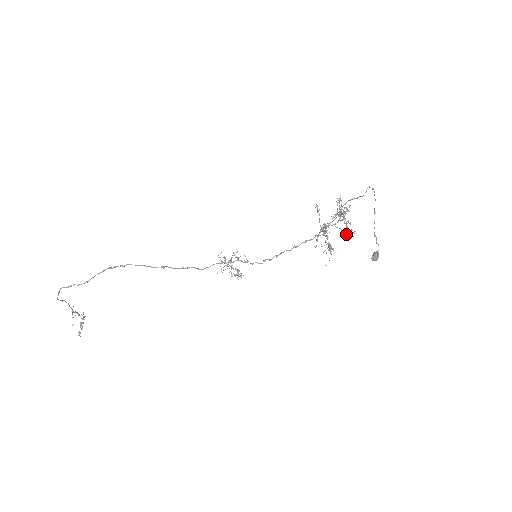
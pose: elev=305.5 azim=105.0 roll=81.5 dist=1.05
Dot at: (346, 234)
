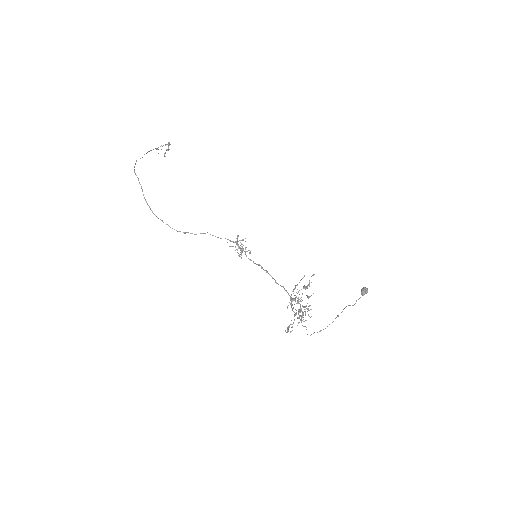
Dot at: (287, 330)
